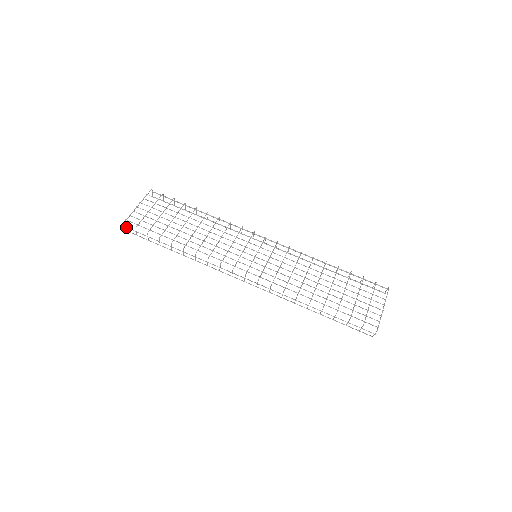
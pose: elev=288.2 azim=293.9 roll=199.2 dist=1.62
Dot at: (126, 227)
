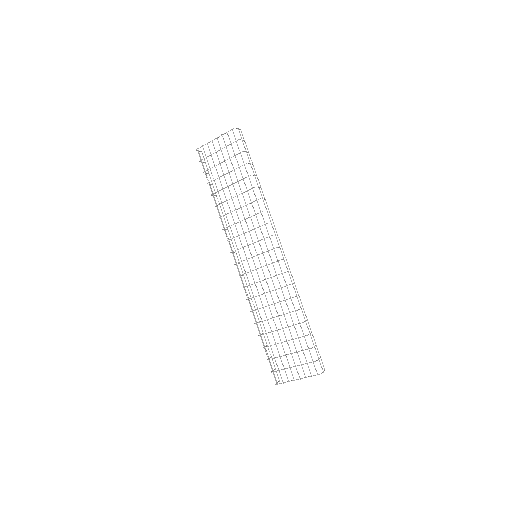
Dot at: (198, 153)
